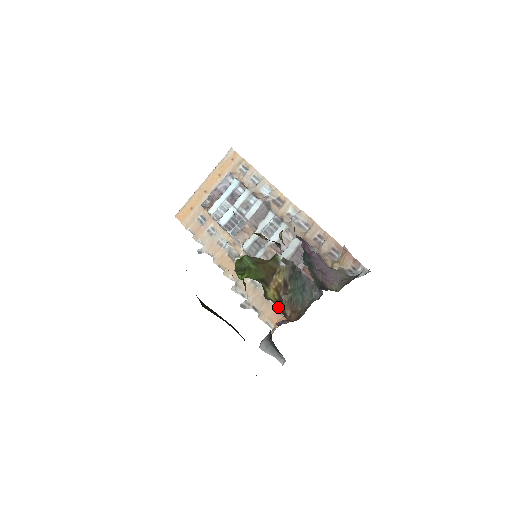
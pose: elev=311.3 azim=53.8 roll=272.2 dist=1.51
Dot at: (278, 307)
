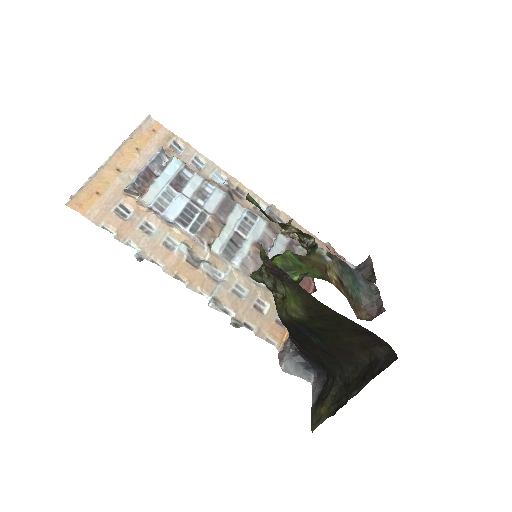
Dot at: (276, 318)
